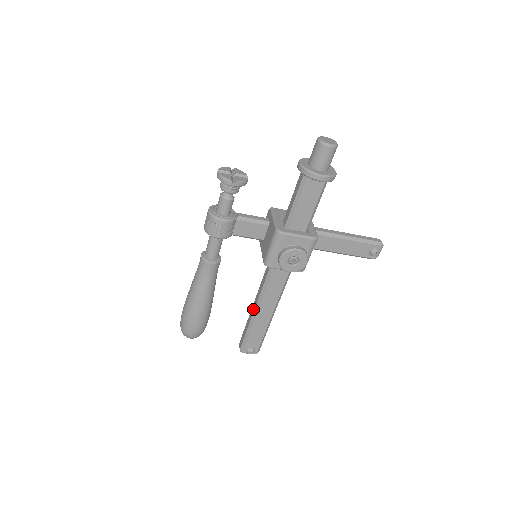
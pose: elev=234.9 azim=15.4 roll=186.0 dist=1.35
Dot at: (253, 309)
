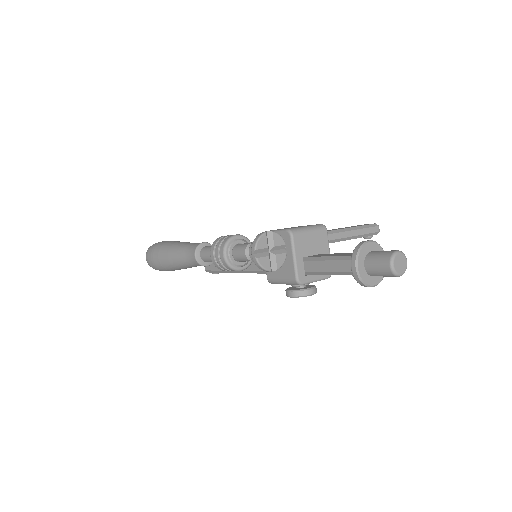
Dot at: occluded
